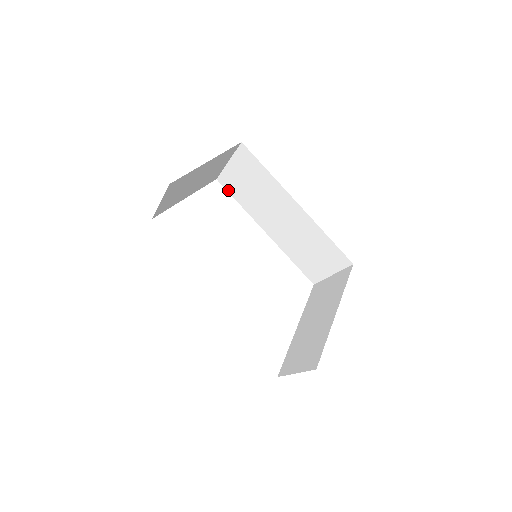
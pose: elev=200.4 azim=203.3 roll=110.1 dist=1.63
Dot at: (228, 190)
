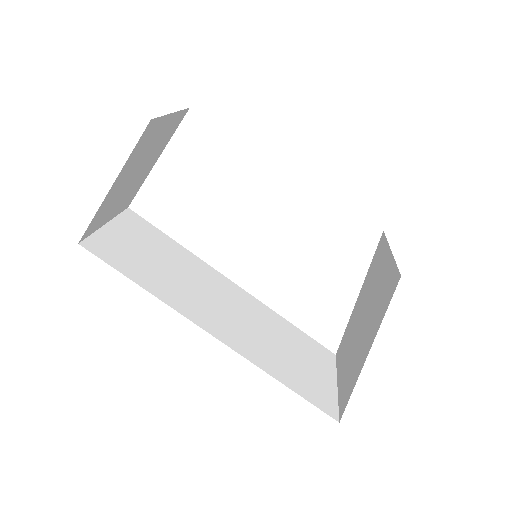
Dot at: occluded
